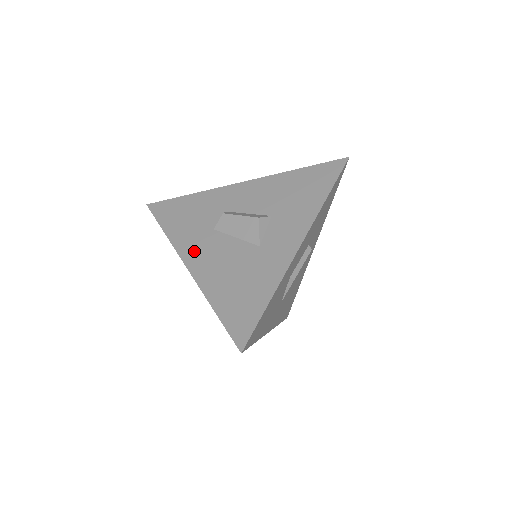
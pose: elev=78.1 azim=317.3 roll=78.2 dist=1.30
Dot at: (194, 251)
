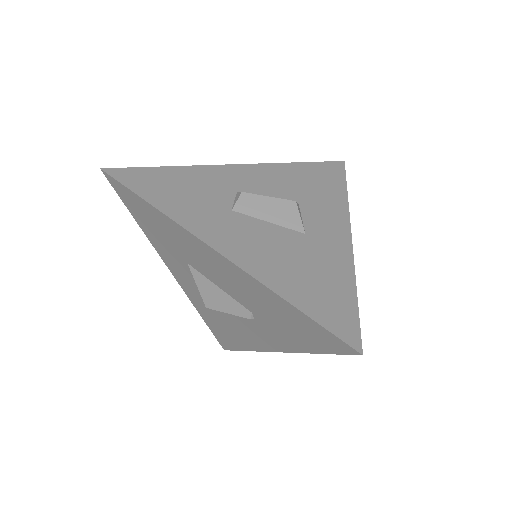
Dot at: (218, 233)
